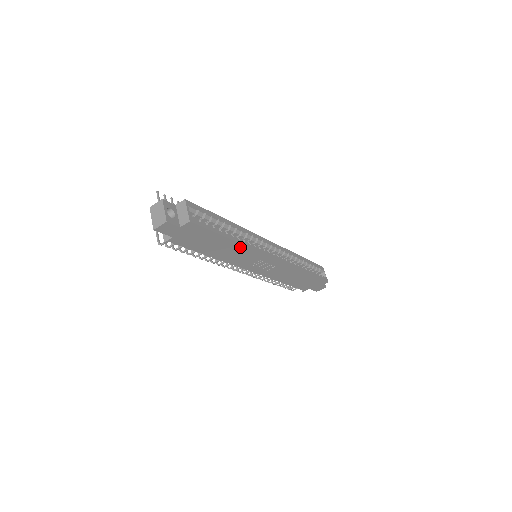
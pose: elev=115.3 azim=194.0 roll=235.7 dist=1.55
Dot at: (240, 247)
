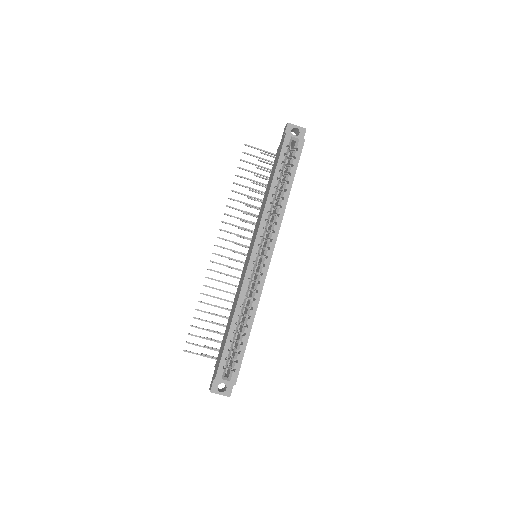
Dot at: (255, 311)
